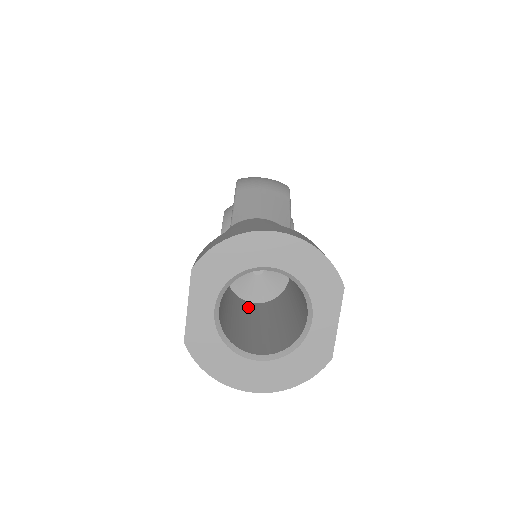
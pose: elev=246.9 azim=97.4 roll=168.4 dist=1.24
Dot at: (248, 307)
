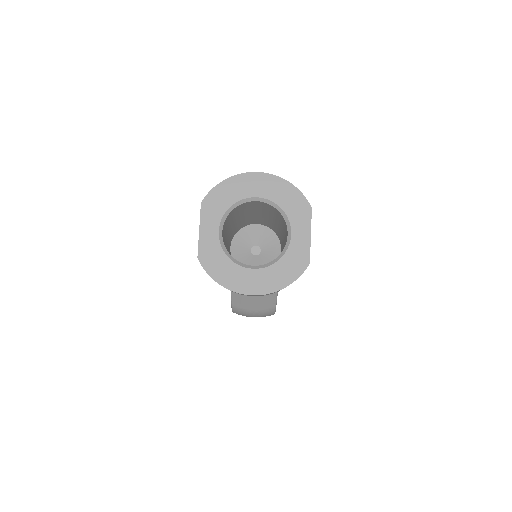
Dot at: occluded
